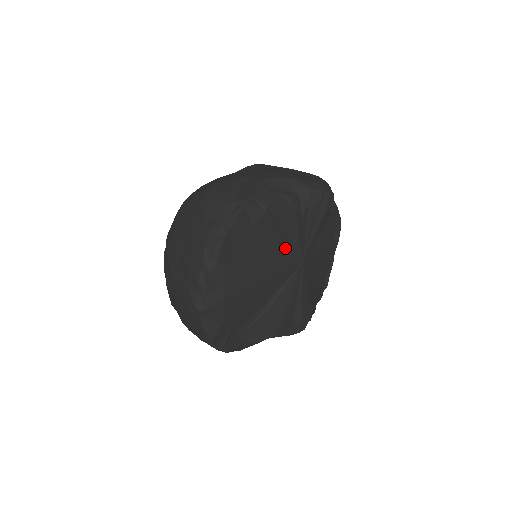
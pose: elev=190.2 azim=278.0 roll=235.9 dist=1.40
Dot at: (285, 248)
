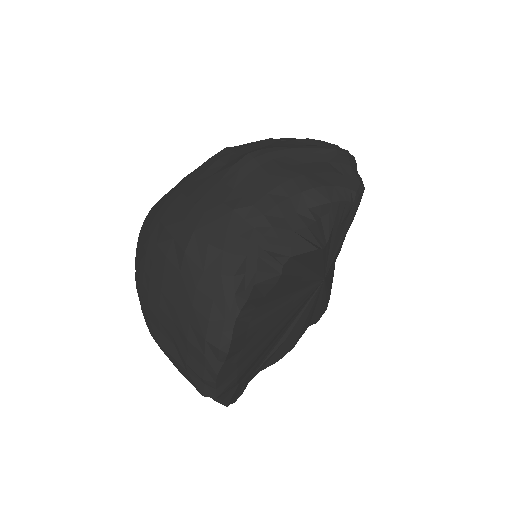
Dot at: (304, 284)
